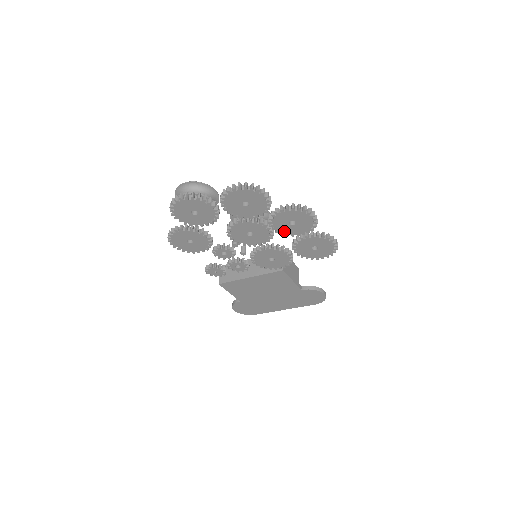
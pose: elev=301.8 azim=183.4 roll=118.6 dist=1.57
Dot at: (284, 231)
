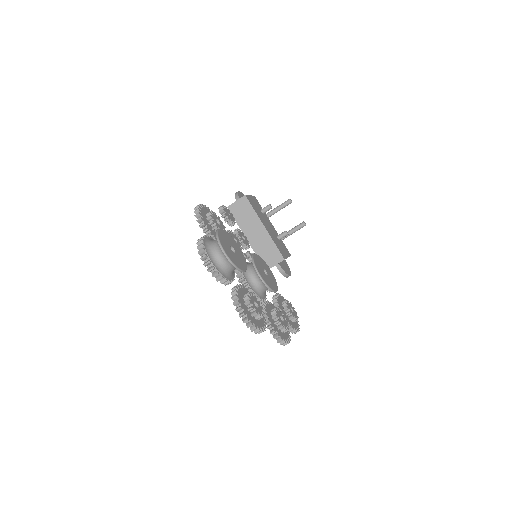
Dot at: occluded
